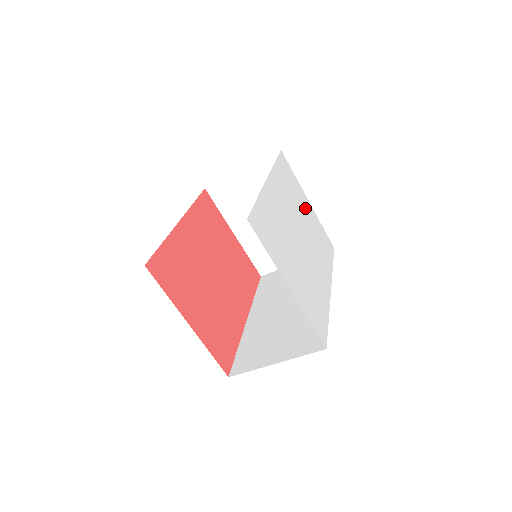
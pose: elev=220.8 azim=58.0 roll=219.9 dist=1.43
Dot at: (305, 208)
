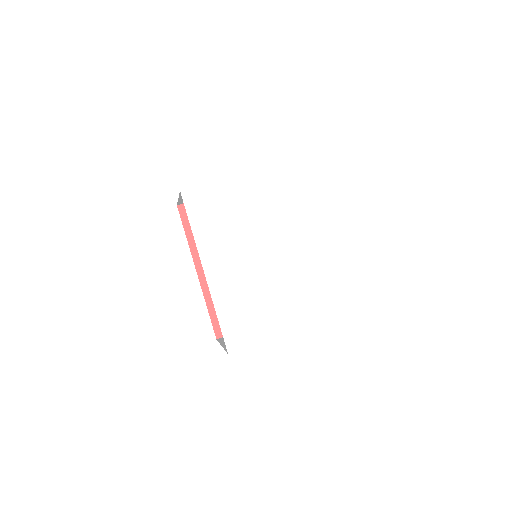
Dot at: (246, 199)
